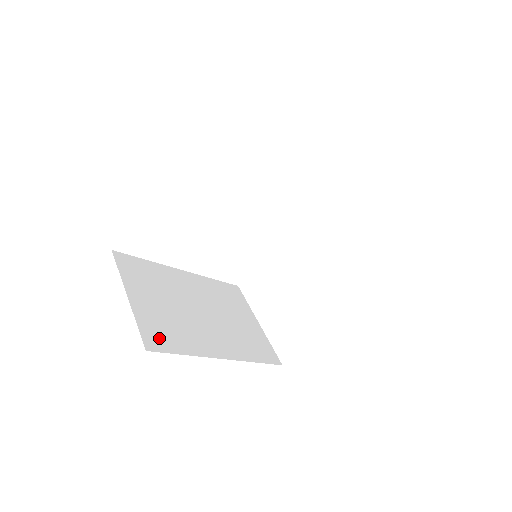
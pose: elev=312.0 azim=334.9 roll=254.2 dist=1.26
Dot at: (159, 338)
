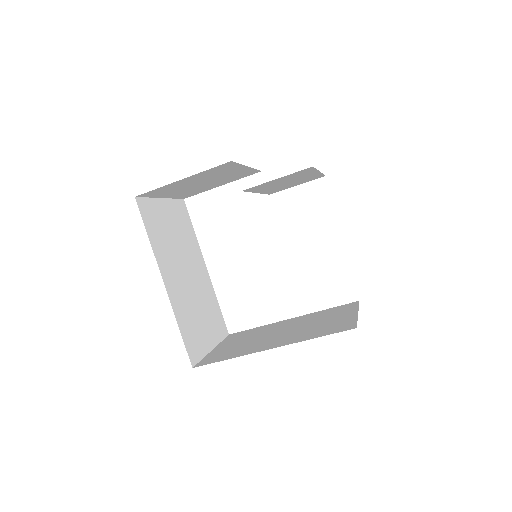
Dot at: (148, 214)
